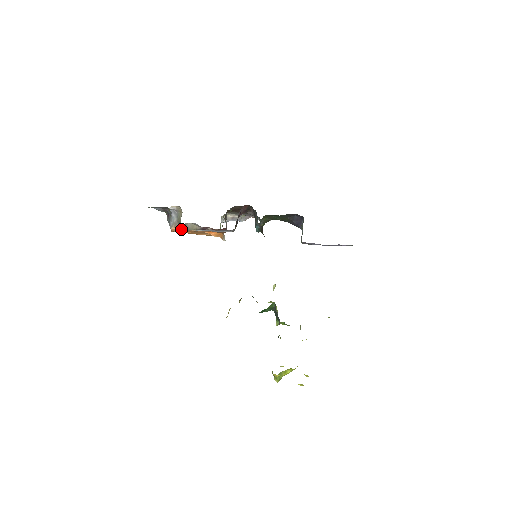
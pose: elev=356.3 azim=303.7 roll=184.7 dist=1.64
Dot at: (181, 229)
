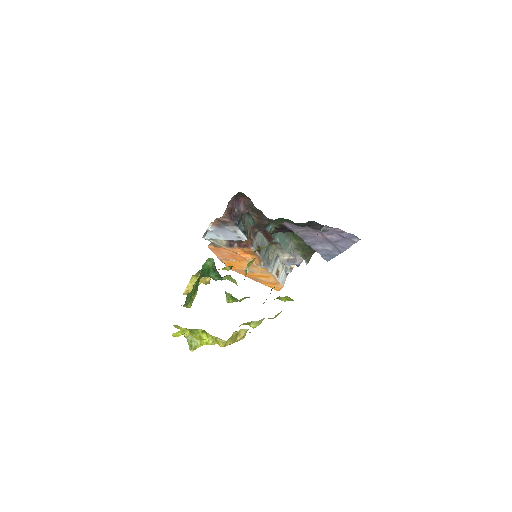
Dot at: (213, 245)
